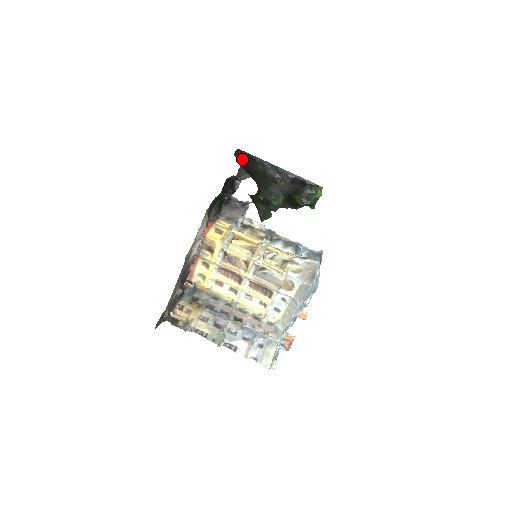
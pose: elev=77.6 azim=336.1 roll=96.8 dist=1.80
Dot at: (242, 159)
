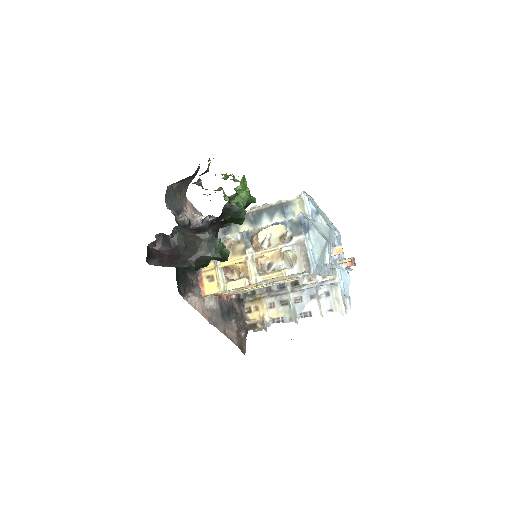
Dot at: (159, 248)
